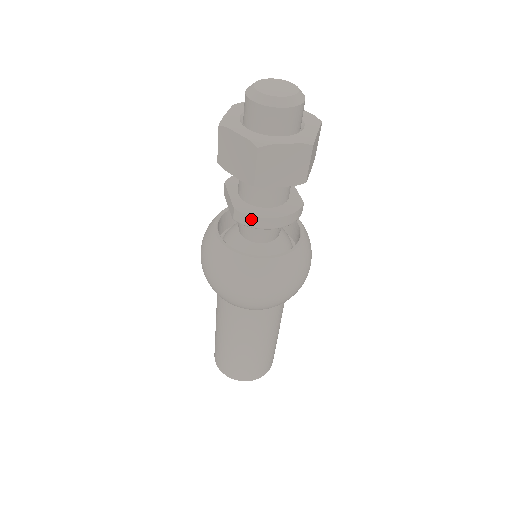
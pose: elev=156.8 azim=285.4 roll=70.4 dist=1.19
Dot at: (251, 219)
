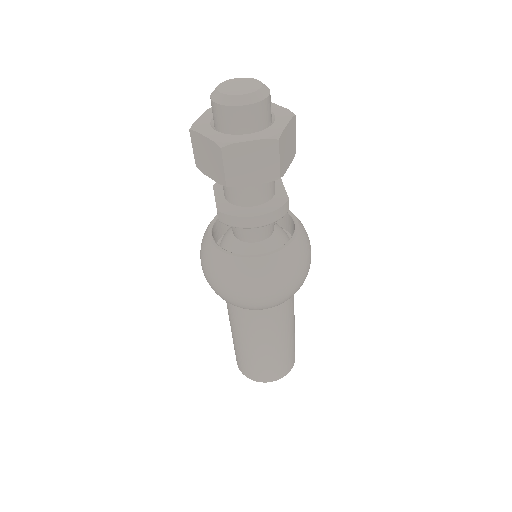
Dot at: (233, 219)
